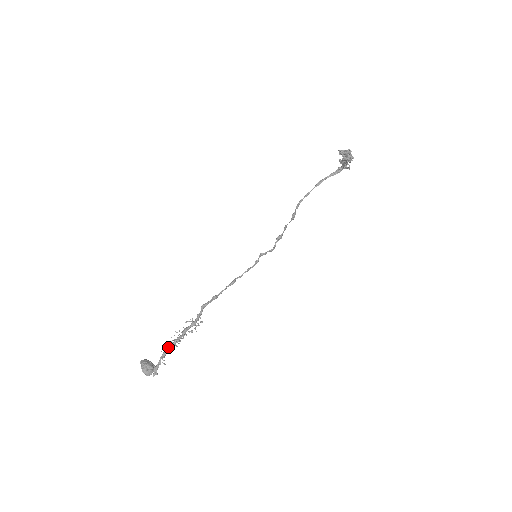
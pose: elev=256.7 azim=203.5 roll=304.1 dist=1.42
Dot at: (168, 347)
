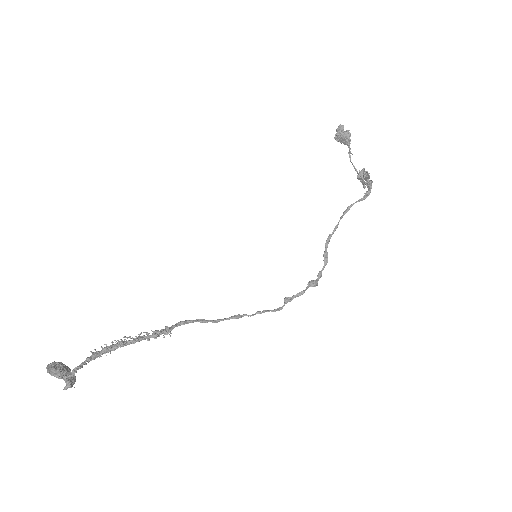
Dot at: occluded
